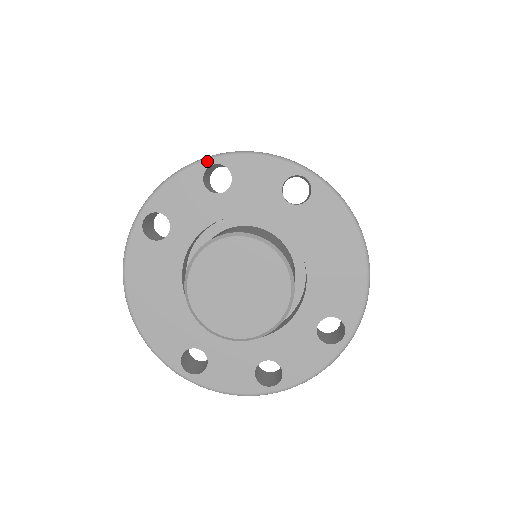
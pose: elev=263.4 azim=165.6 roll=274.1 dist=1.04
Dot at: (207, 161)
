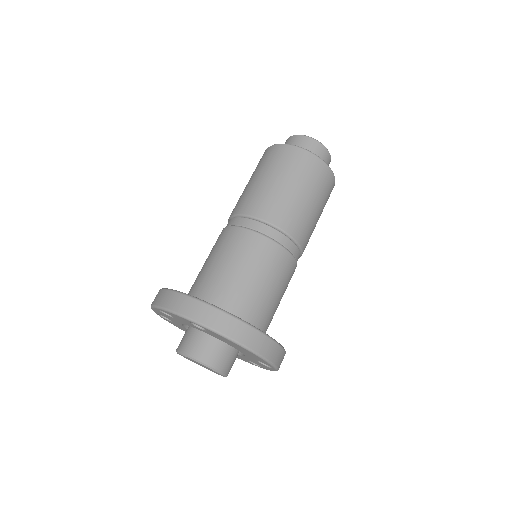
Dot at: (155, 308)
